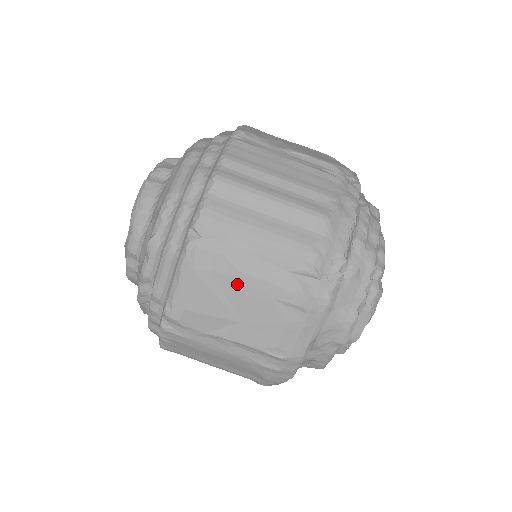
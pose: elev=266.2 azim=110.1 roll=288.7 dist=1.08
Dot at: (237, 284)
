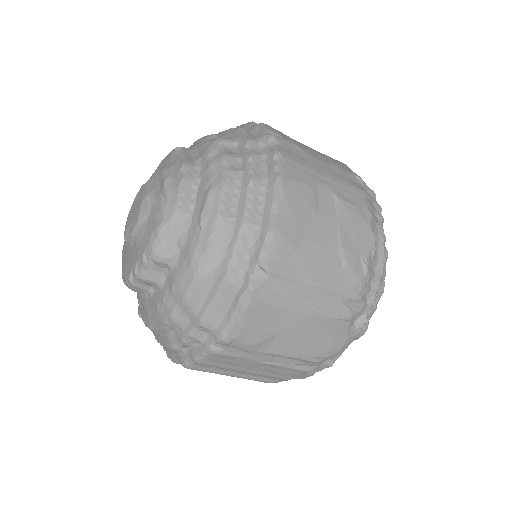
Dot at: occluded
